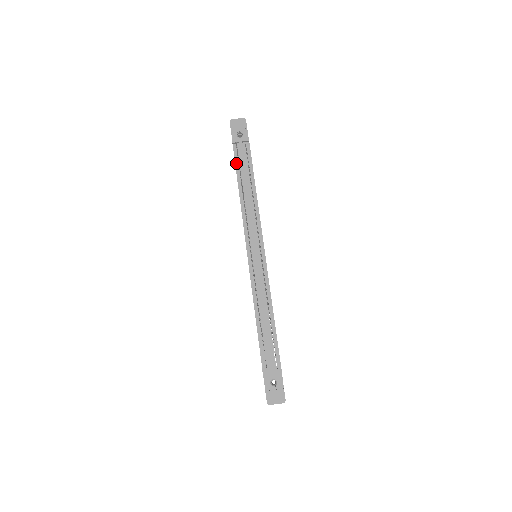
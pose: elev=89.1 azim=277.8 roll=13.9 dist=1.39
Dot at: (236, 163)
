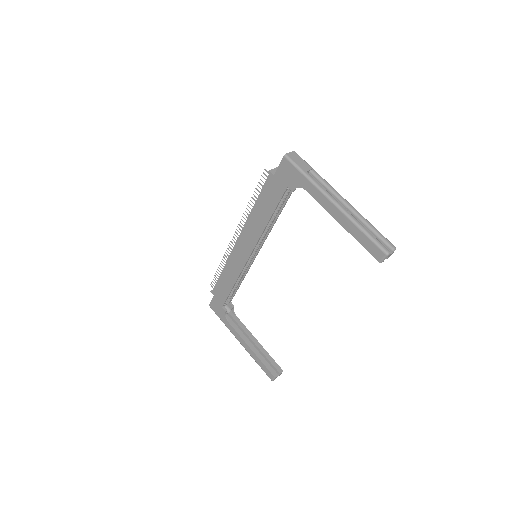
Dot at: (216, 283)
